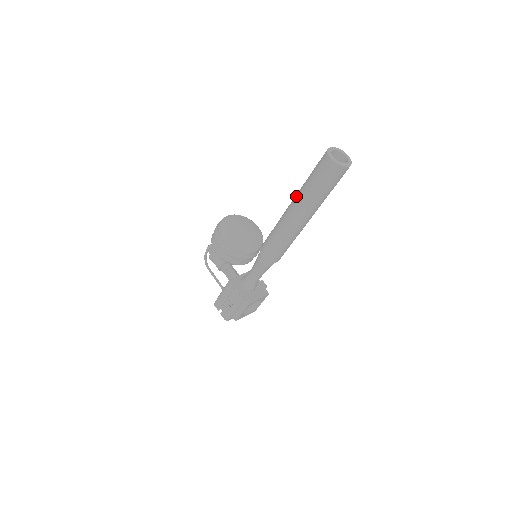
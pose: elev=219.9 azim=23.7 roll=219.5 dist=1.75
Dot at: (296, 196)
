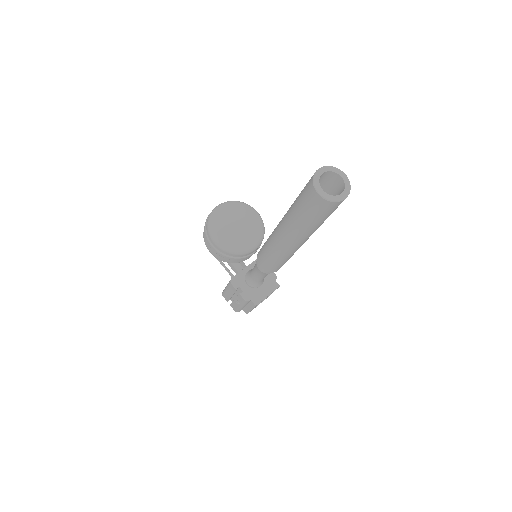
Dot at: (284, 219)
